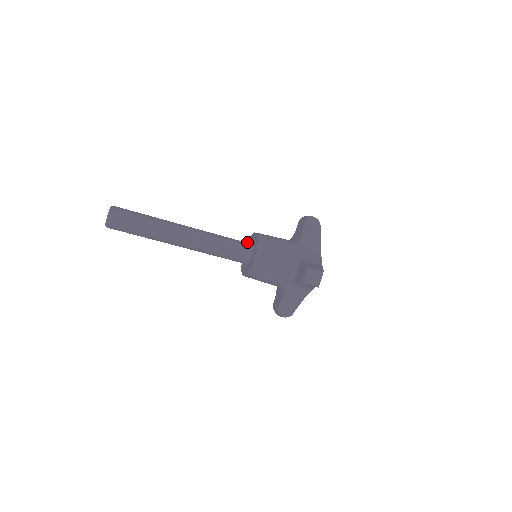
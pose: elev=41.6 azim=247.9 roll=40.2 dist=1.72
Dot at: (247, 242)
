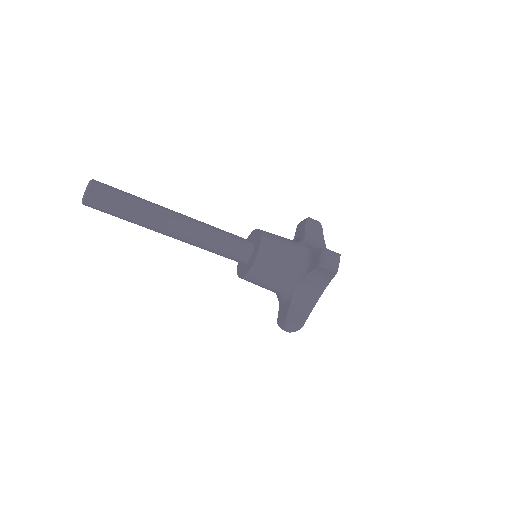
Dot at: occluded
